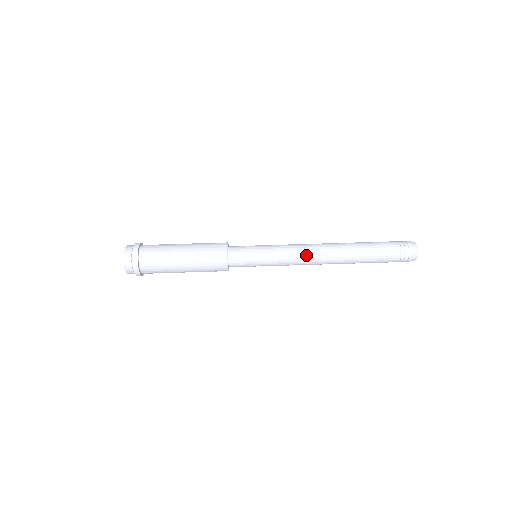
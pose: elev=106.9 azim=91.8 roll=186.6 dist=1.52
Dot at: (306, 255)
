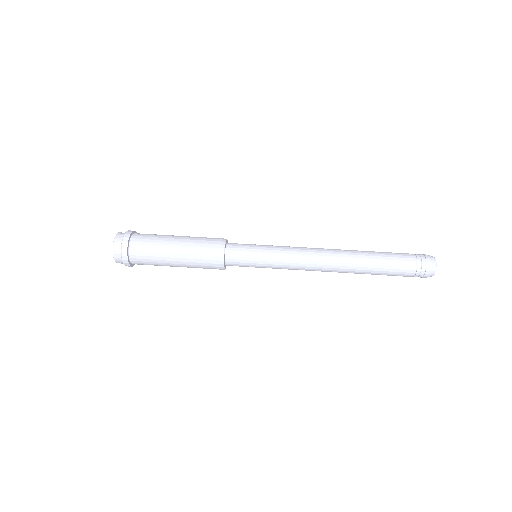
Dot at: (310, 266)
